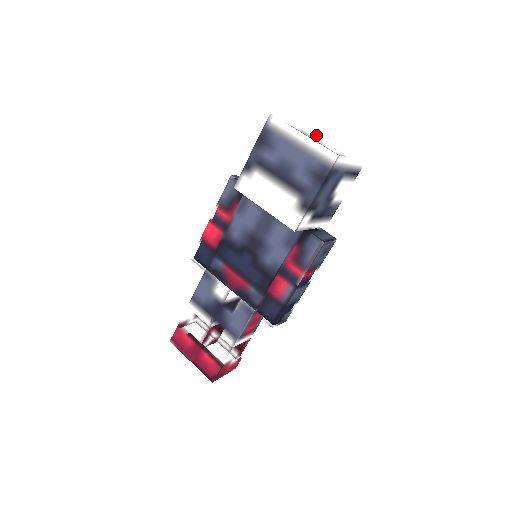
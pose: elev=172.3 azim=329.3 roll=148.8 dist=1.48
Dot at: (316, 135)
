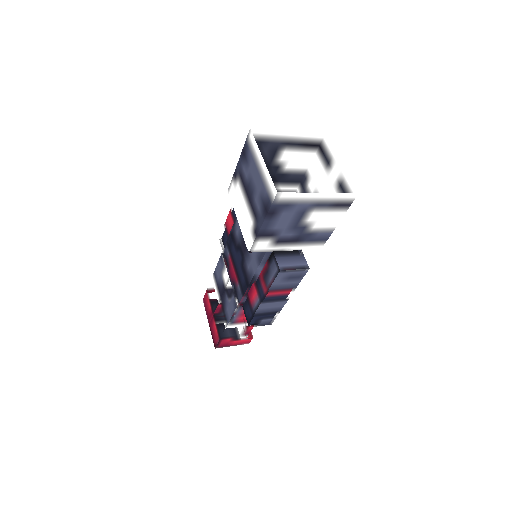
Dot at: (307, 154)
